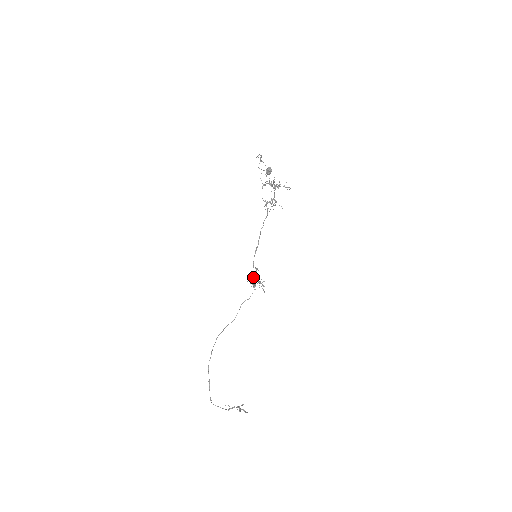
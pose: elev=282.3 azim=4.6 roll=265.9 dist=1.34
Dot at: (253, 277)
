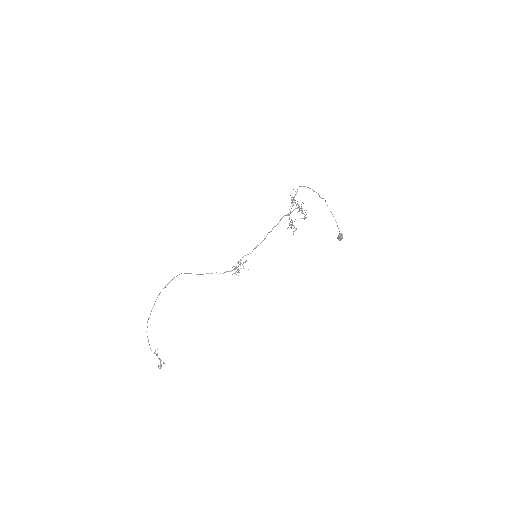
Dot at: (237, 262)
